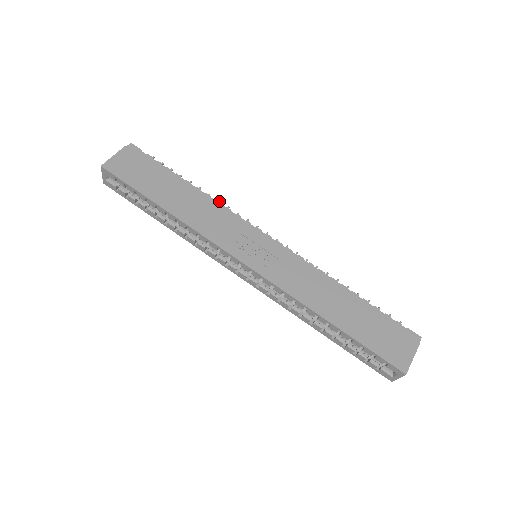
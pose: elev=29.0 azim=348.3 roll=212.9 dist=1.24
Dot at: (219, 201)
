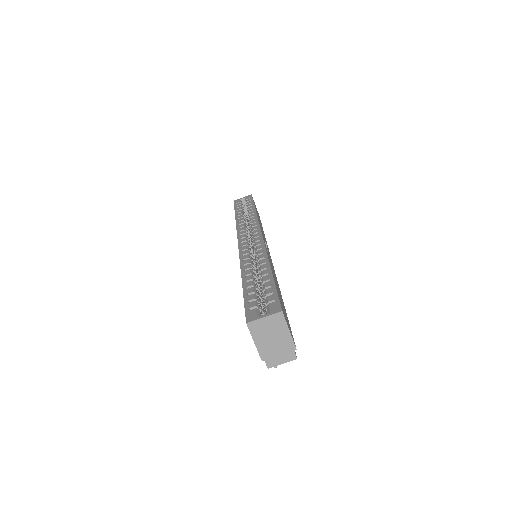
Dot at: occluded
